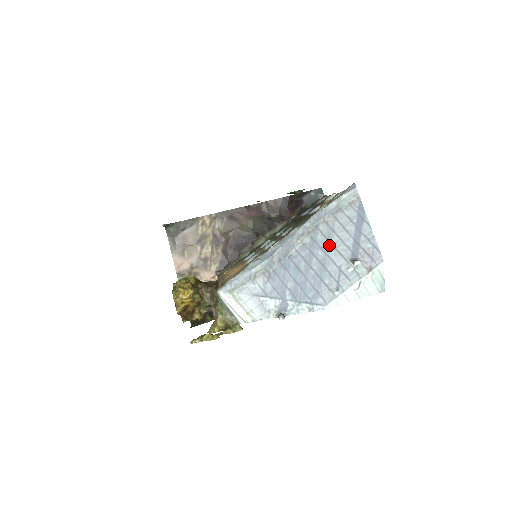
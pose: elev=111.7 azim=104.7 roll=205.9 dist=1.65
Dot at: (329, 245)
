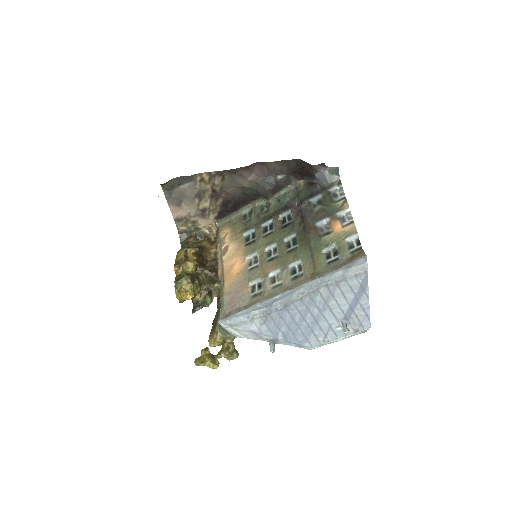
Dot at: (326, 306)
